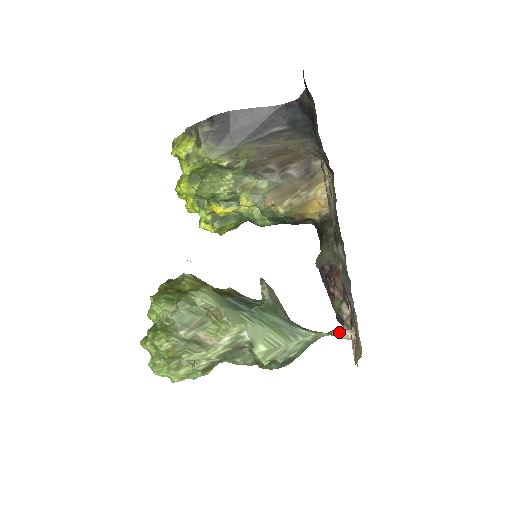
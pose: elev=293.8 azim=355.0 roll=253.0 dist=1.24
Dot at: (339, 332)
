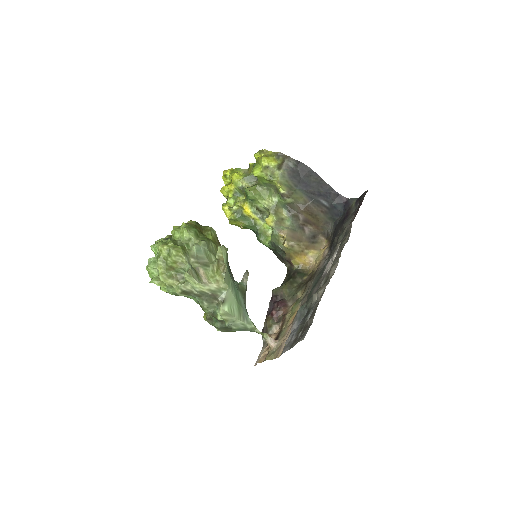
Dot at: (269, 337)
